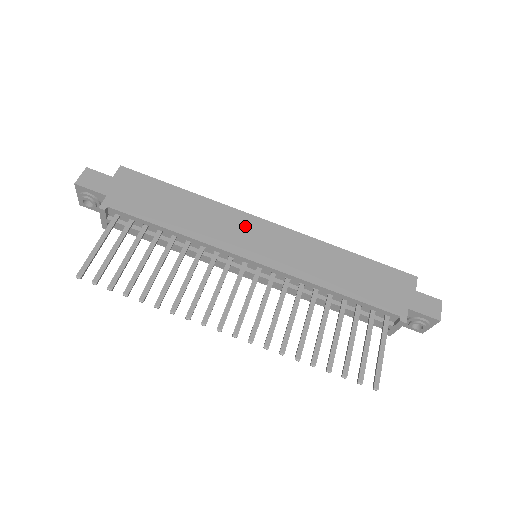
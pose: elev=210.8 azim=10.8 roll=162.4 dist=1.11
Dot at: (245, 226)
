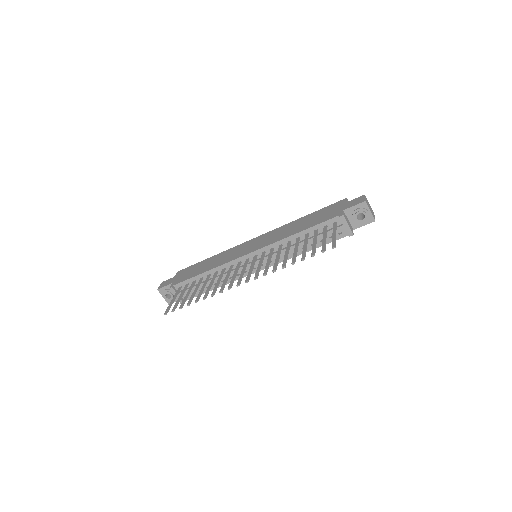
Dot at: (242, 247)
